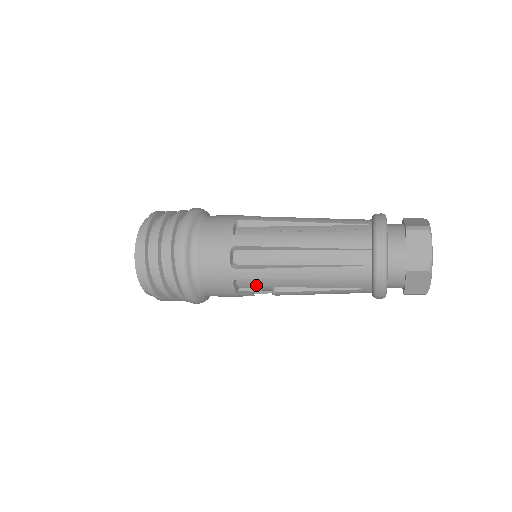
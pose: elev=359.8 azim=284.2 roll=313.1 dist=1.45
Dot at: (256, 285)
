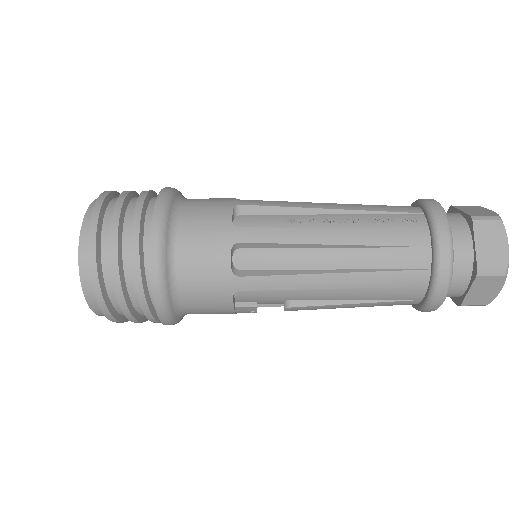
Dot at: (263, 298)
